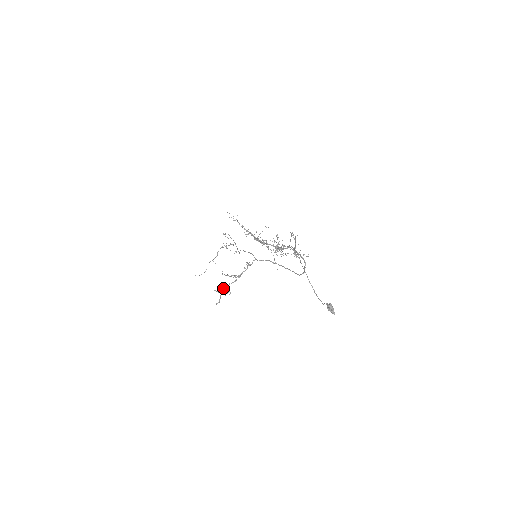
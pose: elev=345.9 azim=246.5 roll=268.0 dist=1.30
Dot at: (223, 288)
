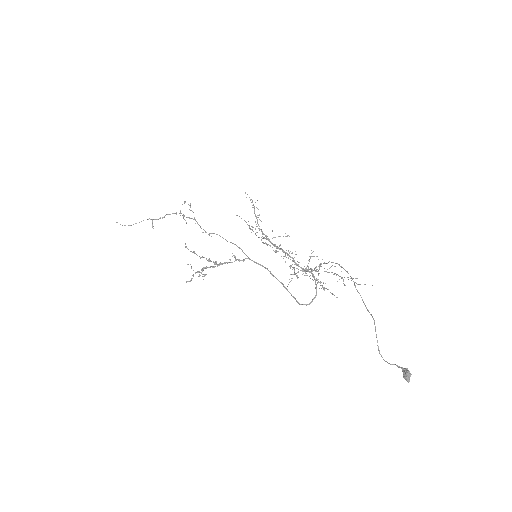
Dot at: (202, 268)
